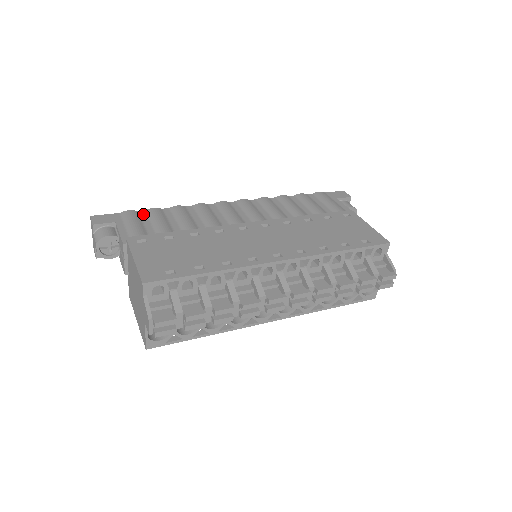
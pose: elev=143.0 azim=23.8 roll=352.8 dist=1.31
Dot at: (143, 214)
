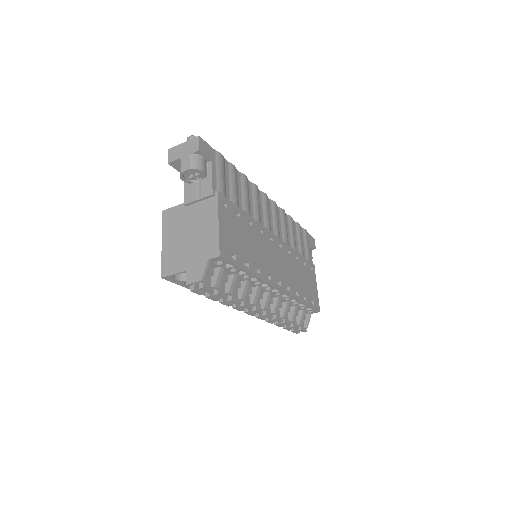
Dot at: (227, 166)
